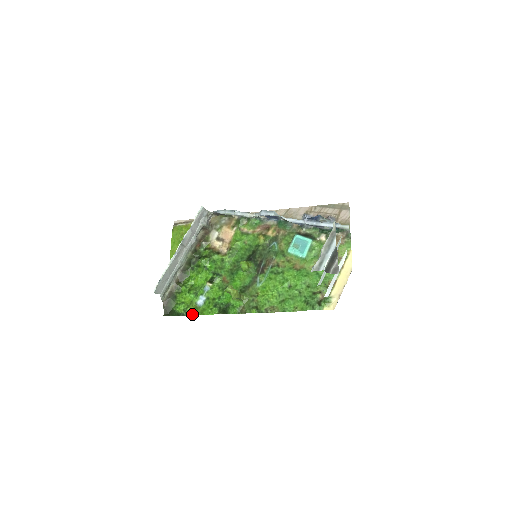
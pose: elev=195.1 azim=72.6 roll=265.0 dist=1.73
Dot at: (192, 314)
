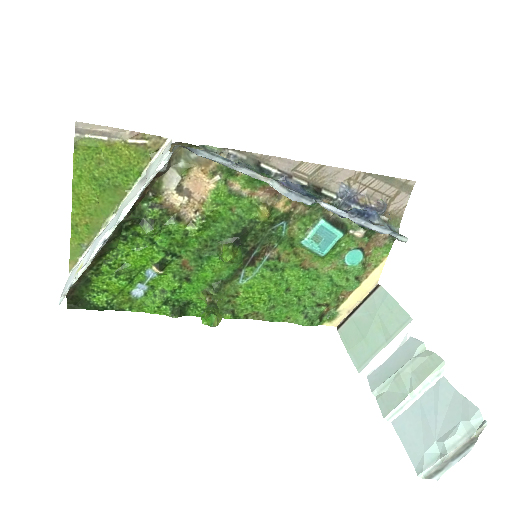
Dot at: (122, 309)
